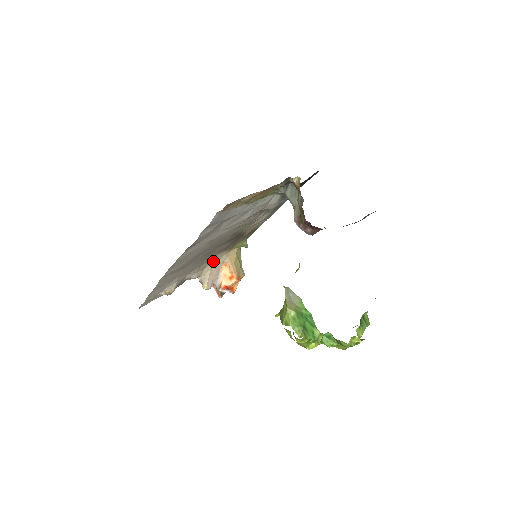
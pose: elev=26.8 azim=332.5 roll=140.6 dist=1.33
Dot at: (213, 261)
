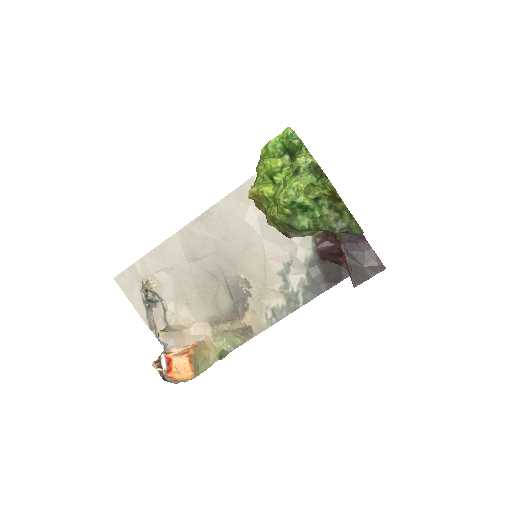
Dot at: (193, 326)
